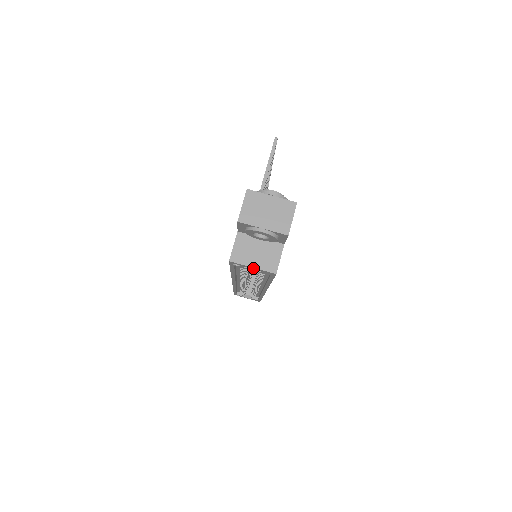
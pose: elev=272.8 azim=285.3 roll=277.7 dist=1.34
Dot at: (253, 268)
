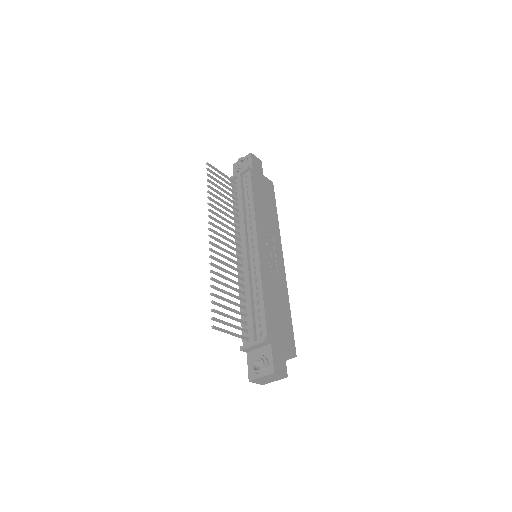
Dot at: occluded
